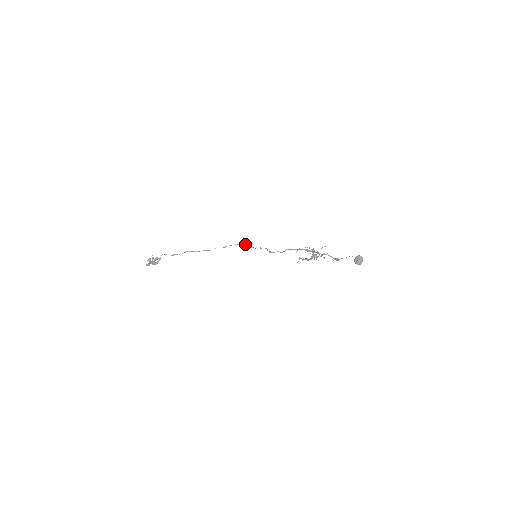
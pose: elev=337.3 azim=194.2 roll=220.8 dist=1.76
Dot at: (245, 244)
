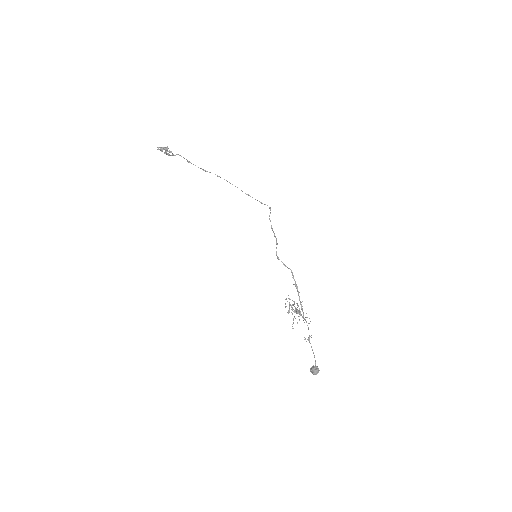
Dot at: (269, 207)
